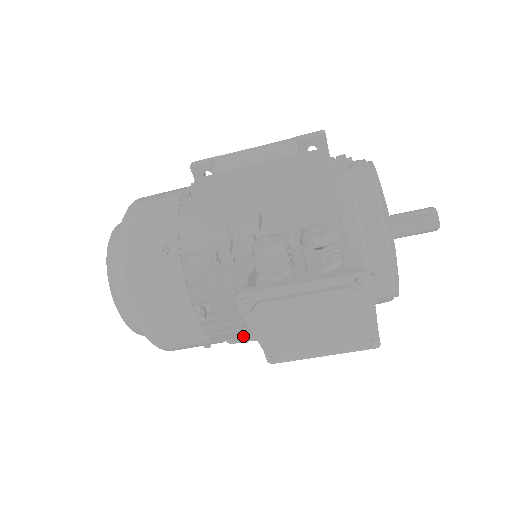
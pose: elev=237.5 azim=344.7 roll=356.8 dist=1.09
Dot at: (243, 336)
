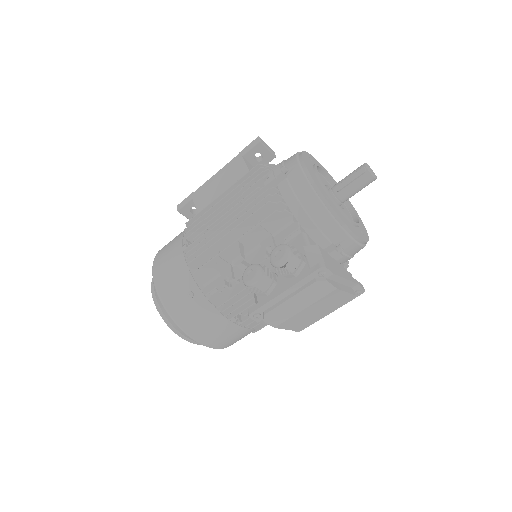
Dot at: occluded
